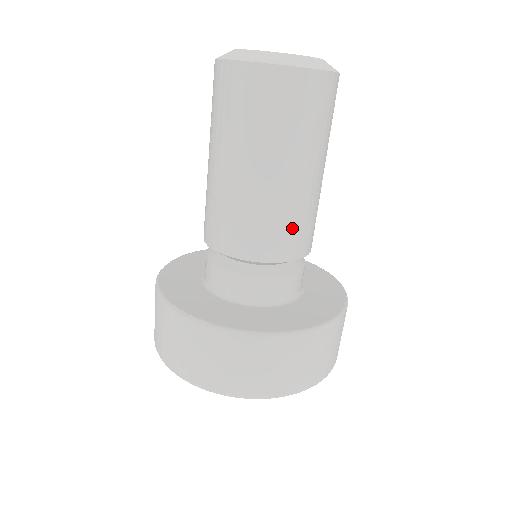
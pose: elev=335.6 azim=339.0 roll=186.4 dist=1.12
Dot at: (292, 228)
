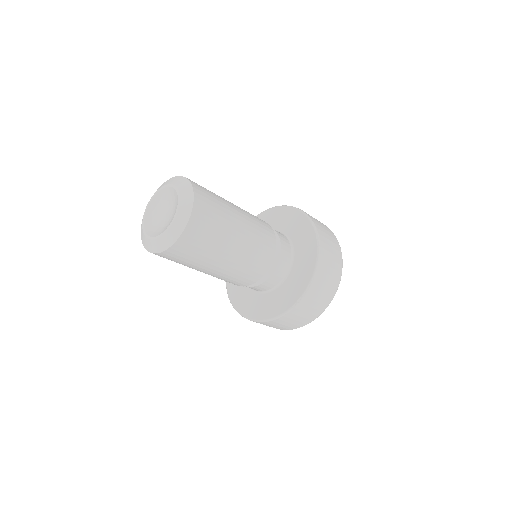
Dot at: (228, 281)
